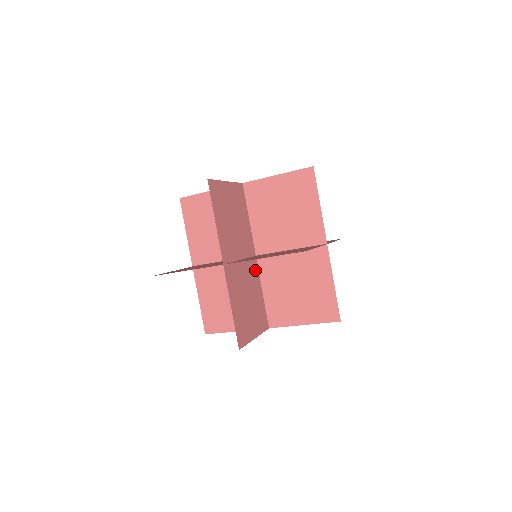
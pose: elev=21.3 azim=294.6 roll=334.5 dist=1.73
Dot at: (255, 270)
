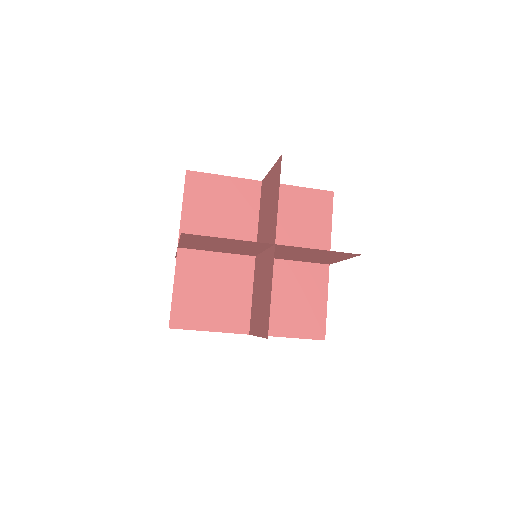
Dot at: occluded
